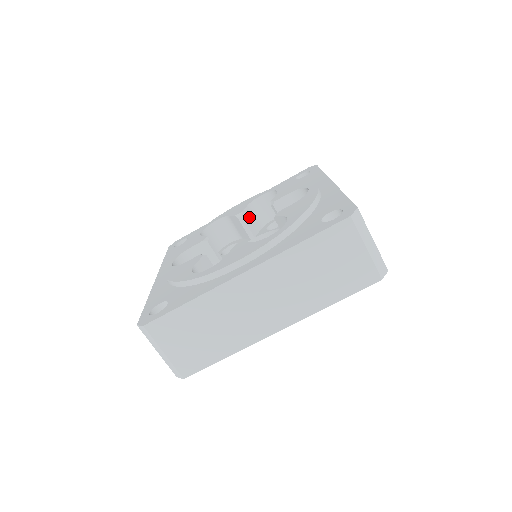
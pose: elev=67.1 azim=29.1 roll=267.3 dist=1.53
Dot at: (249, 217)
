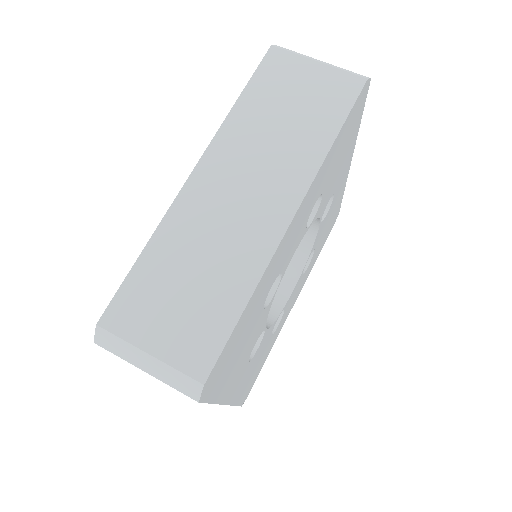
Dot at: occluded
